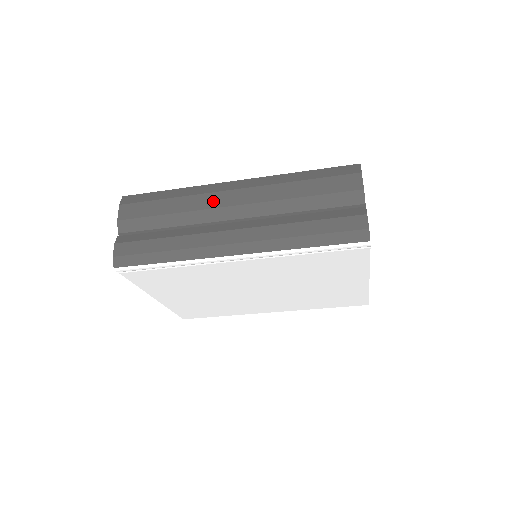
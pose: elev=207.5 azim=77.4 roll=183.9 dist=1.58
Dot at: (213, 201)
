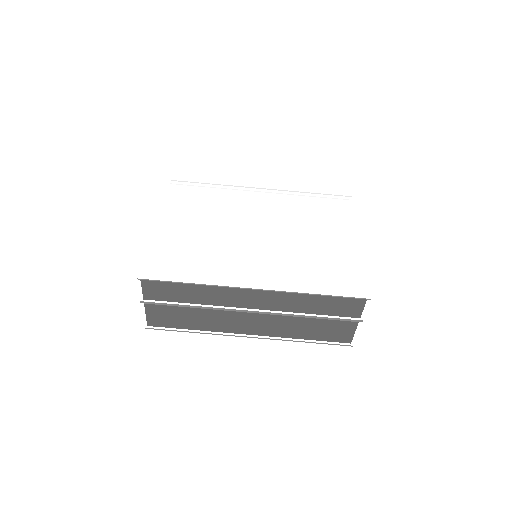
Dot at: occluded
